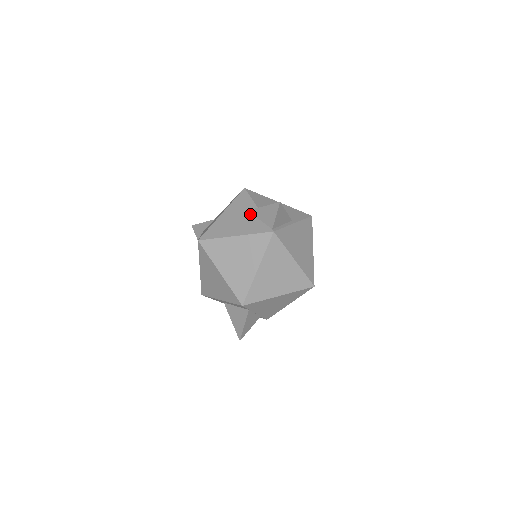
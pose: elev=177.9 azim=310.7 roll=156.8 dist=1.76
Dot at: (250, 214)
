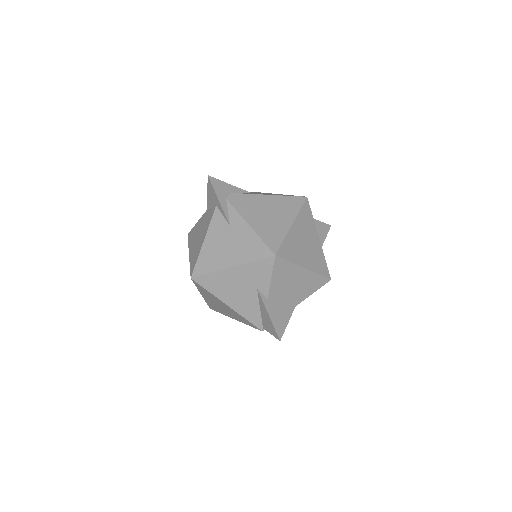
Dot at: (256, 295)
